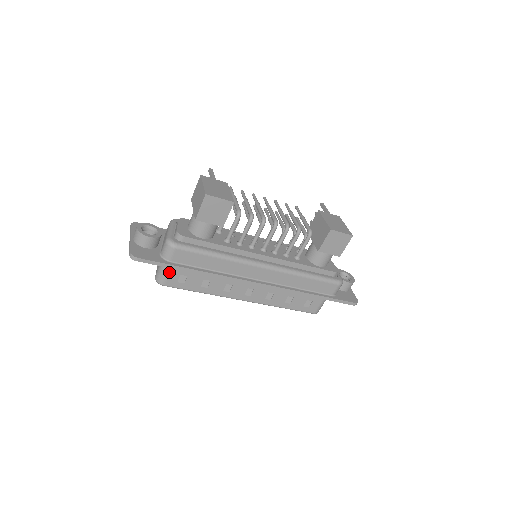
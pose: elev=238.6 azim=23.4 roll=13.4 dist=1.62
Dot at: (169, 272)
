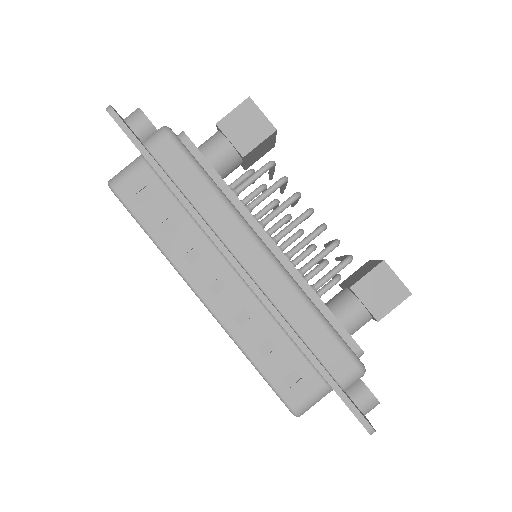
Dot at: (134, 172)
